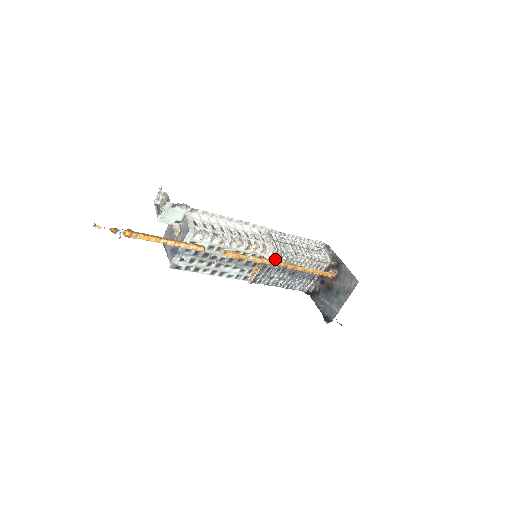
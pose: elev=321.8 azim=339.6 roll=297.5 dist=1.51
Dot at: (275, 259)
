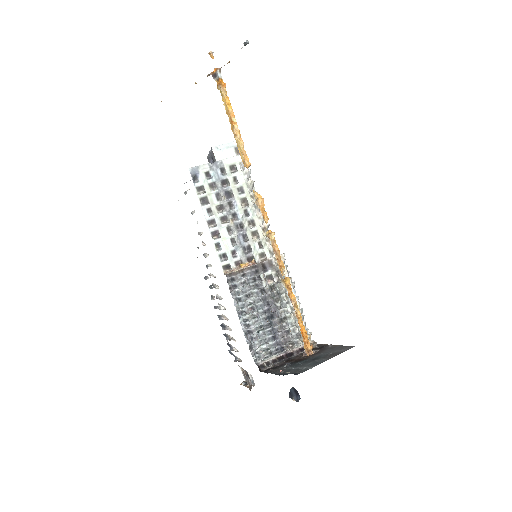
Dot at: (270, 275)
